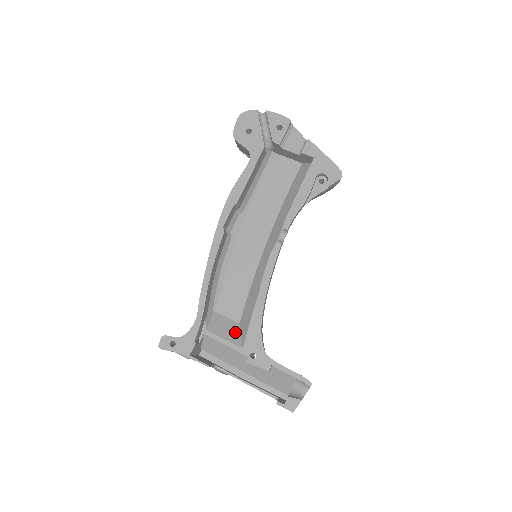
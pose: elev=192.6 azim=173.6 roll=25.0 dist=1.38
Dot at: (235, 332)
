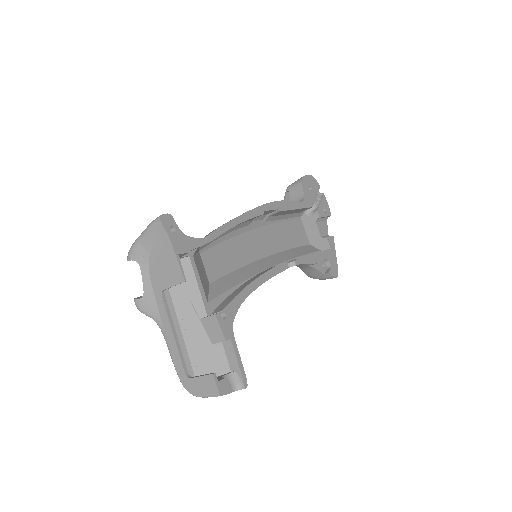
Dot at: (207, 285)
